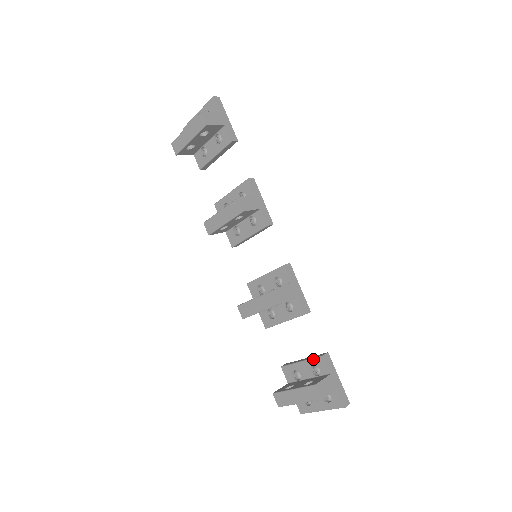
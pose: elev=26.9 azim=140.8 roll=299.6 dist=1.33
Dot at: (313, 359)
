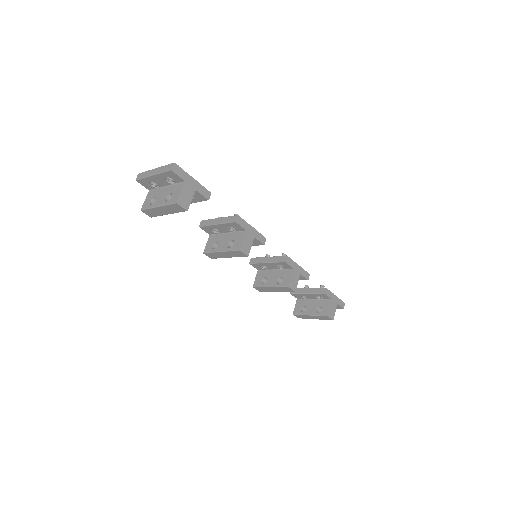
Dot at: (317, 294)
